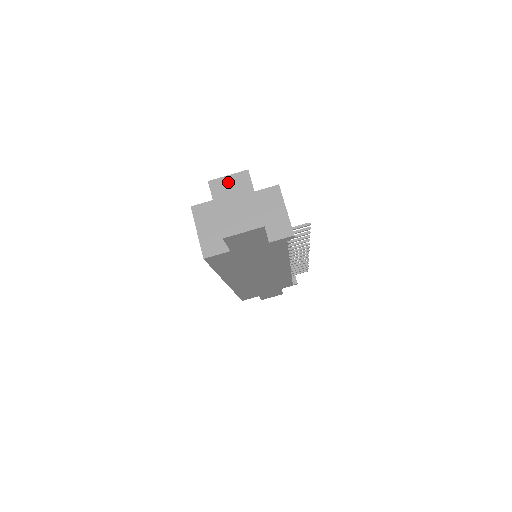
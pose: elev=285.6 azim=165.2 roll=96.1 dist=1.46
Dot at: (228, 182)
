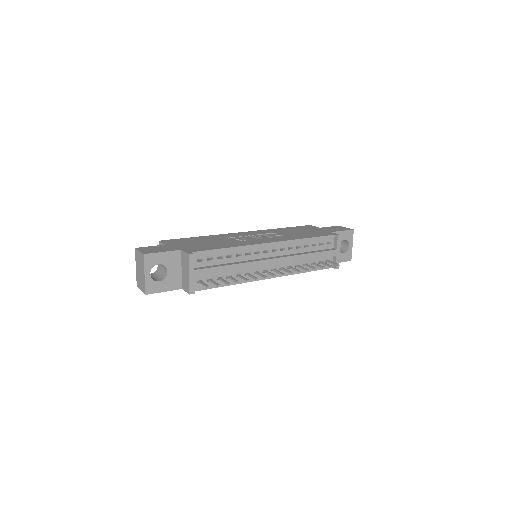
Dot at: (139, 255)
